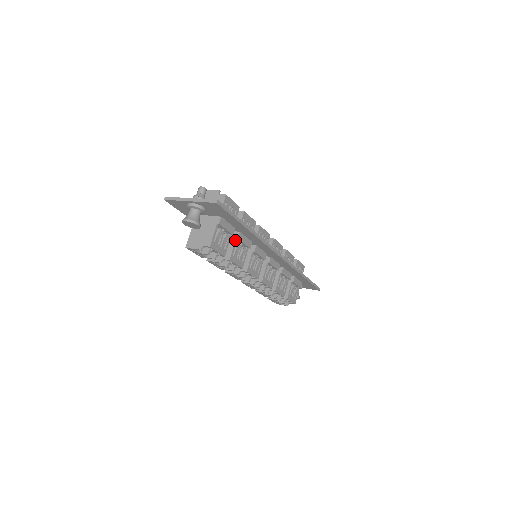
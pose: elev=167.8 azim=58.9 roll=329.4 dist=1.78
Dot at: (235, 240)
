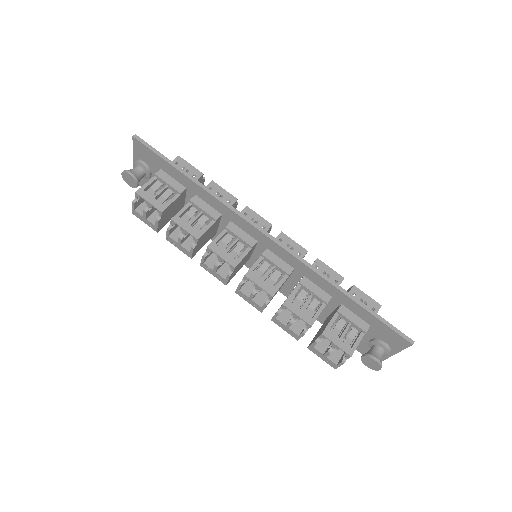
Dot at: (188, 203)
